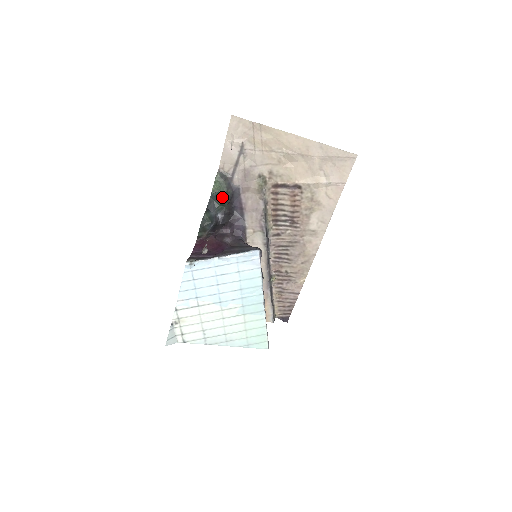
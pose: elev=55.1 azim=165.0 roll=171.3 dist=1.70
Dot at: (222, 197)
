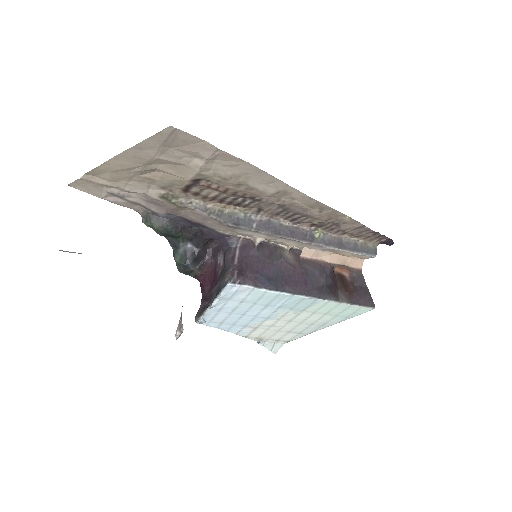
Dot at: (168, 234)
